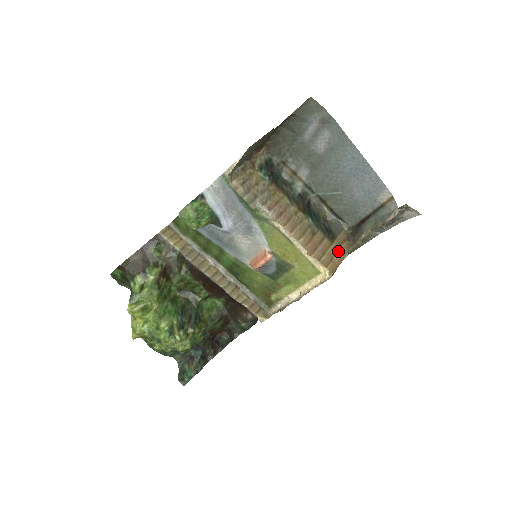
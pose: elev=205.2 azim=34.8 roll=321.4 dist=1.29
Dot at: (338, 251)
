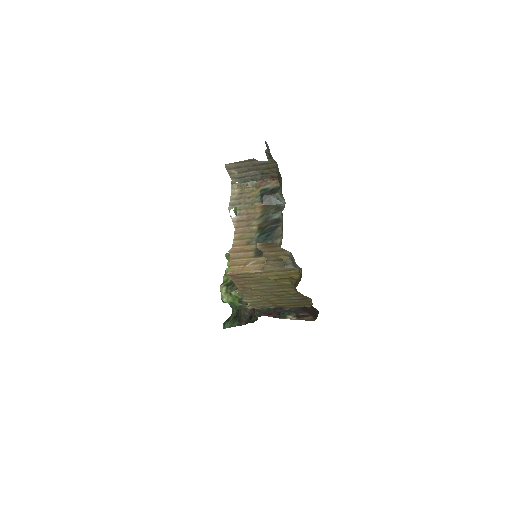
Dot at: (251, 264)
